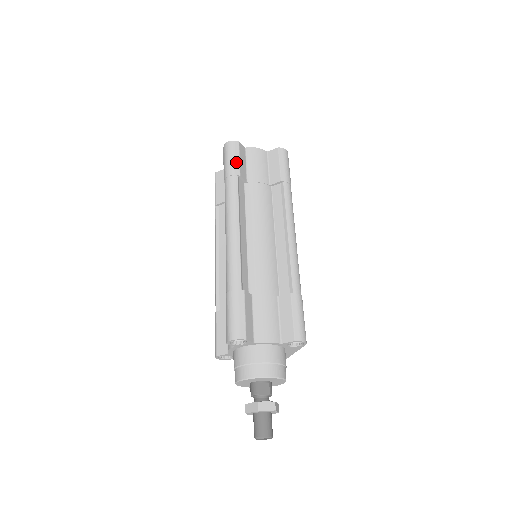
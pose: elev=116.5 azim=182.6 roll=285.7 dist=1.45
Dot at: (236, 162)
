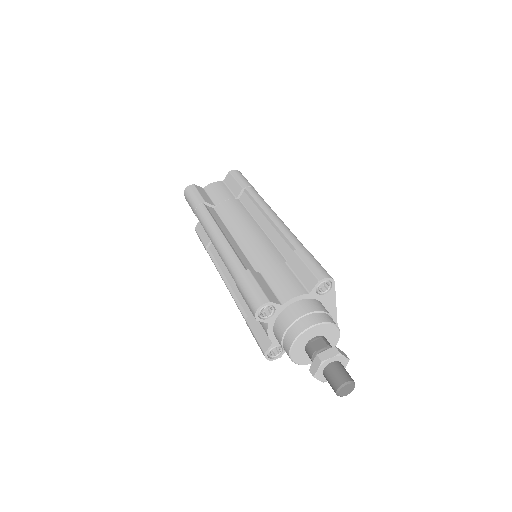
Dot at: (197, 196)
